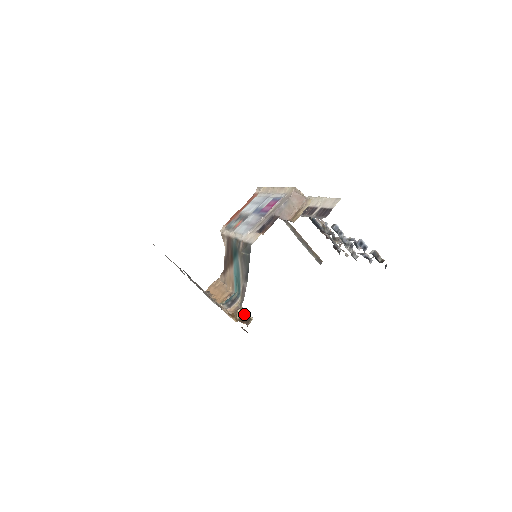
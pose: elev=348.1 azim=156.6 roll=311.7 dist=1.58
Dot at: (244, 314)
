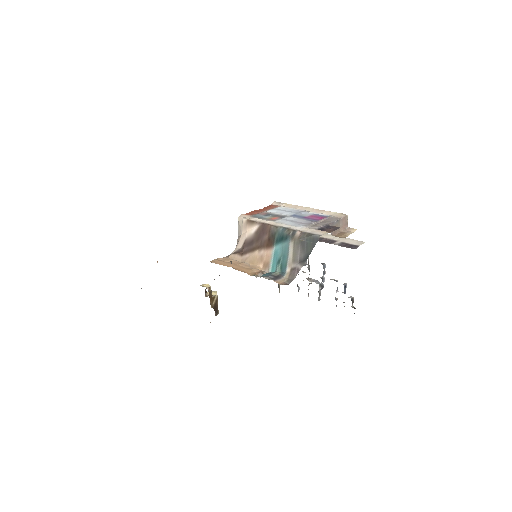
Dot at: (217, 304)
